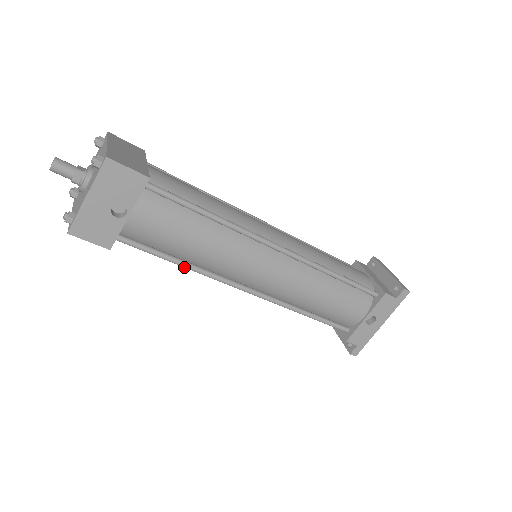
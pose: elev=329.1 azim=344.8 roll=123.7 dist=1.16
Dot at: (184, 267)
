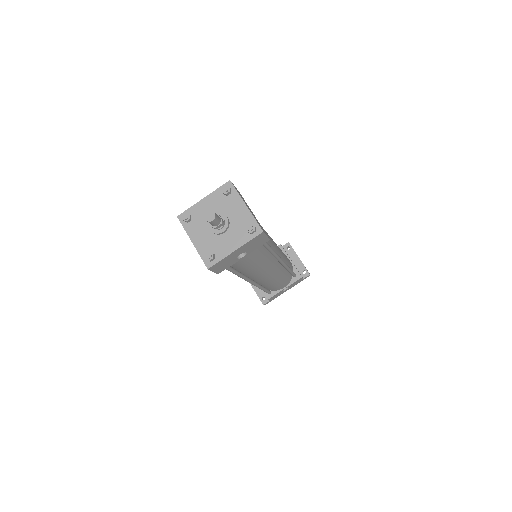
Dot at: occluded
